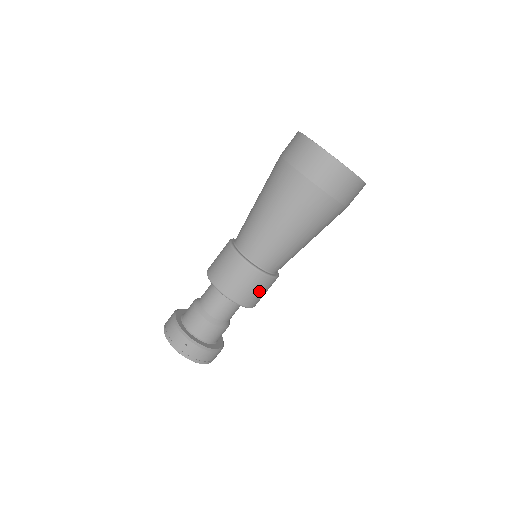
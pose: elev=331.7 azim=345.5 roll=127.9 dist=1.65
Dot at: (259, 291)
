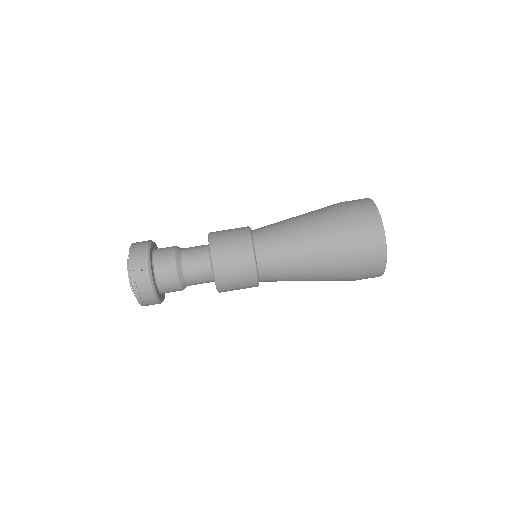
Dot at: (238, 281)
